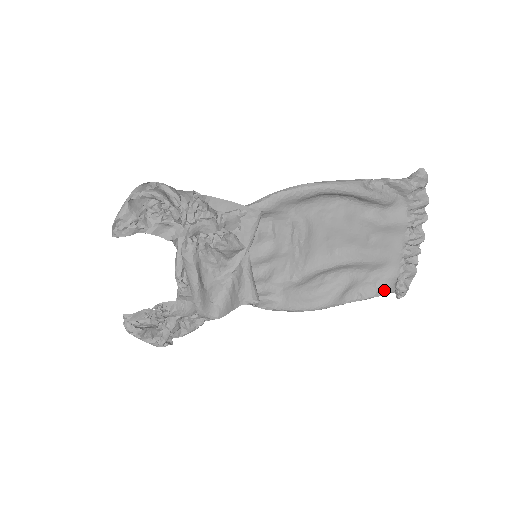
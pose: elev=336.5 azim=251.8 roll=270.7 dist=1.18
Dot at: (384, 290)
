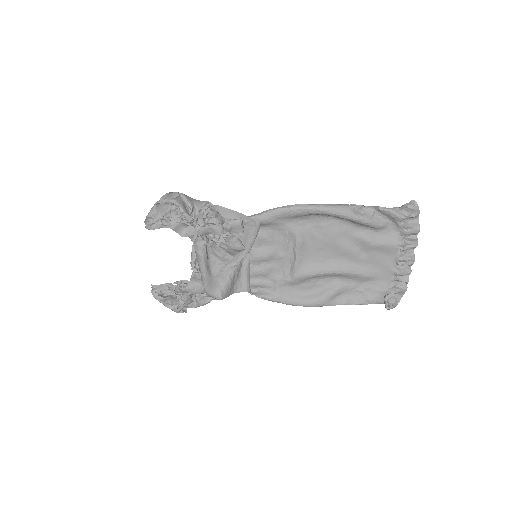
Dot at: (372, 300)
